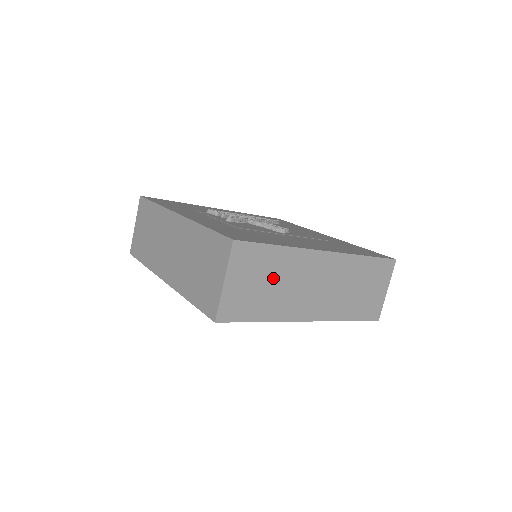
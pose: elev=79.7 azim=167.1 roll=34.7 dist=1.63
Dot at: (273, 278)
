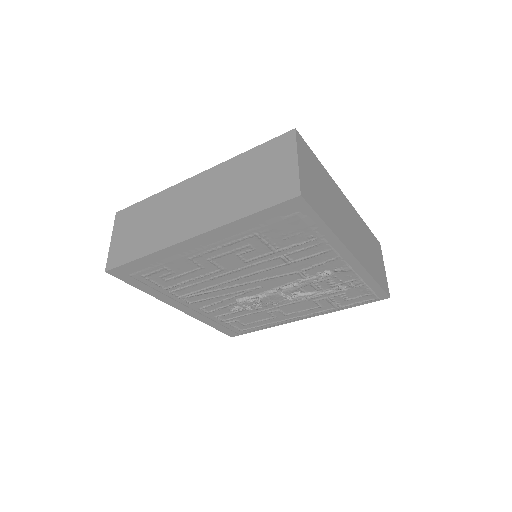
Dot at: (324, 188)
